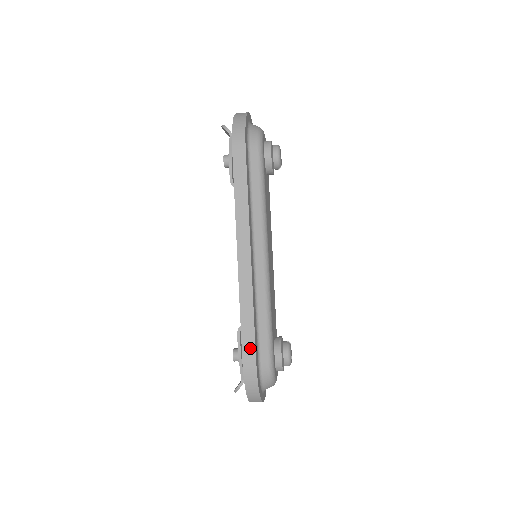
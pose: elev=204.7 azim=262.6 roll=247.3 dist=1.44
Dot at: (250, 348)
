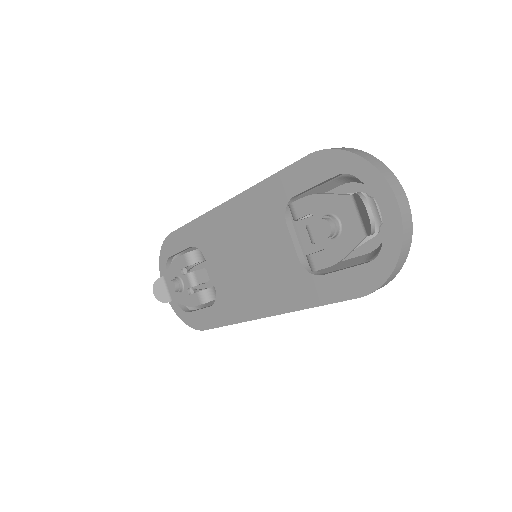
Dot at: occluded
